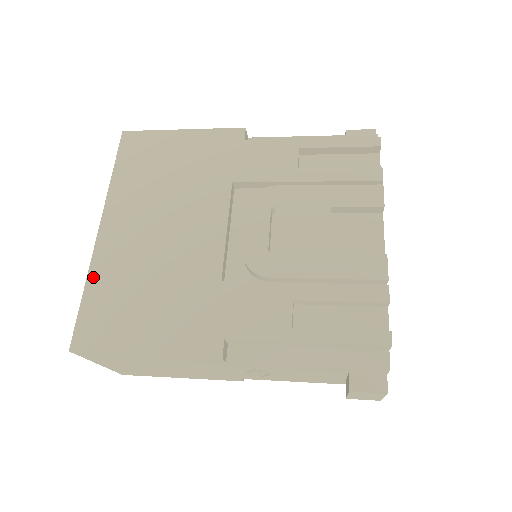
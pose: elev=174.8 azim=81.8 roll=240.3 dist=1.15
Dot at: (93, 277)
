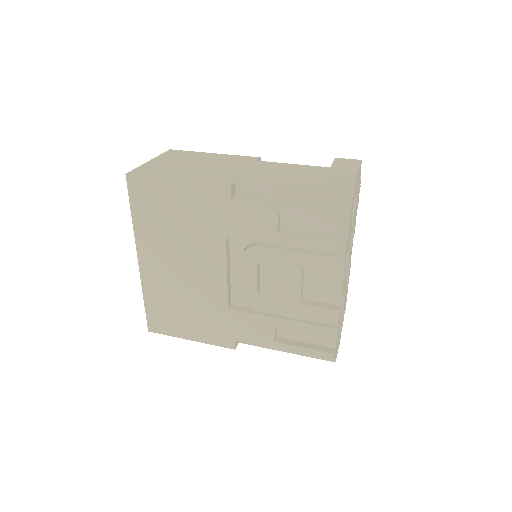
Dot at: (146, 293)
